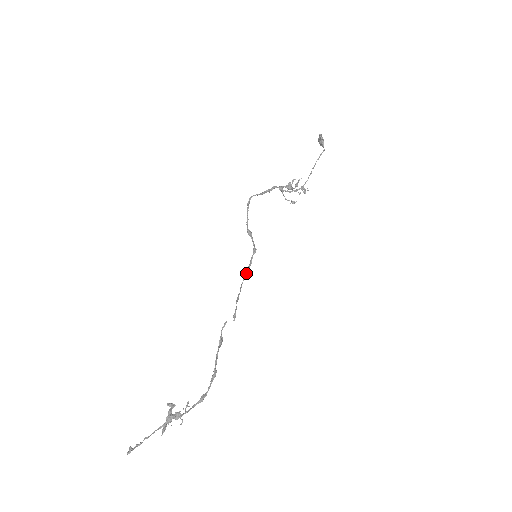
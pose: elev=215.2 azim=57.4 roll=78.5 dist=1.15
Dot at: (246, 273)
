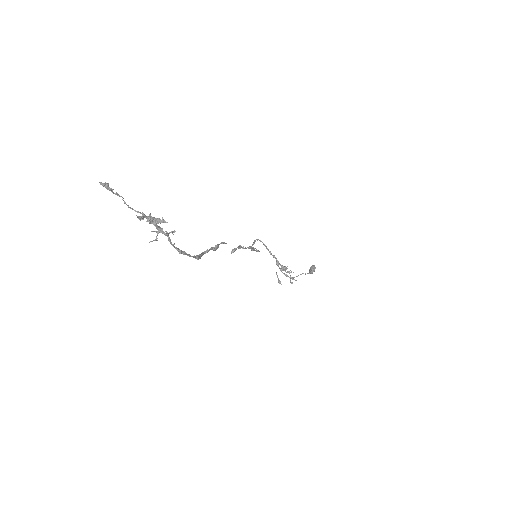
Dot at: (250, 247)
